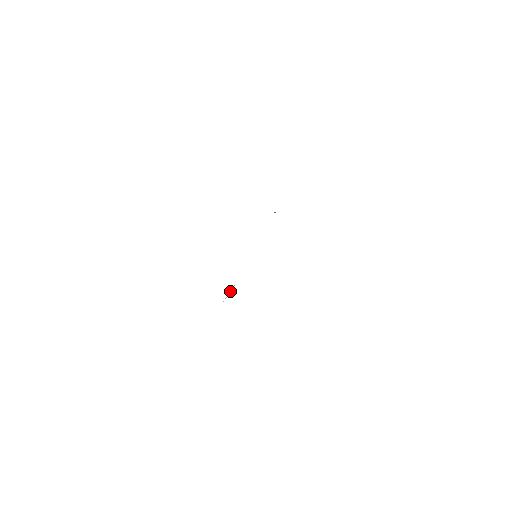
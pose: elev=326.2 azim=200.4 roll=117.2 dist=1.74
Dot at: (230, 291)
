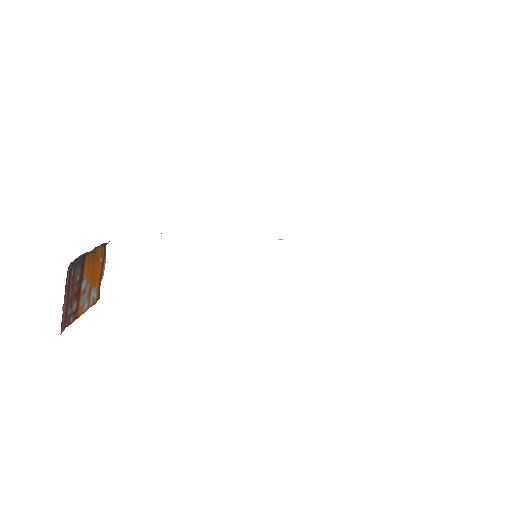
Dot at: occluded
